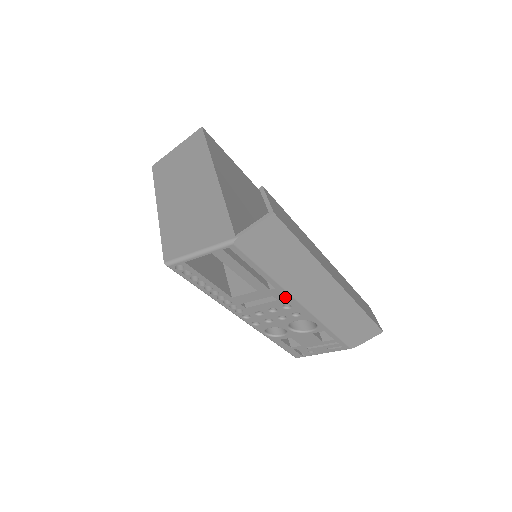
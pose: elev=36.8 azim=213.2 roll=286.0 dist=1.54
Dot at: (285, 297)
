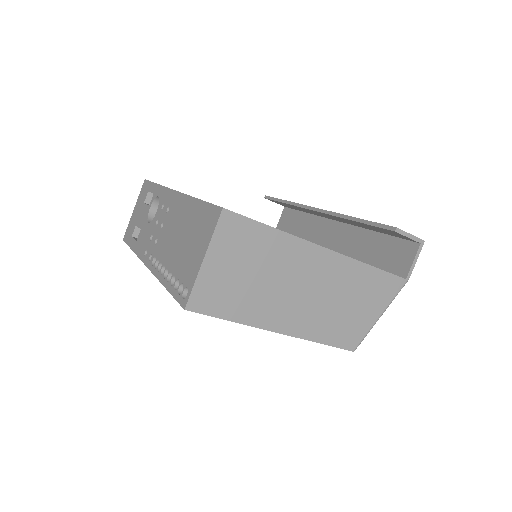
Dot at: occluded
